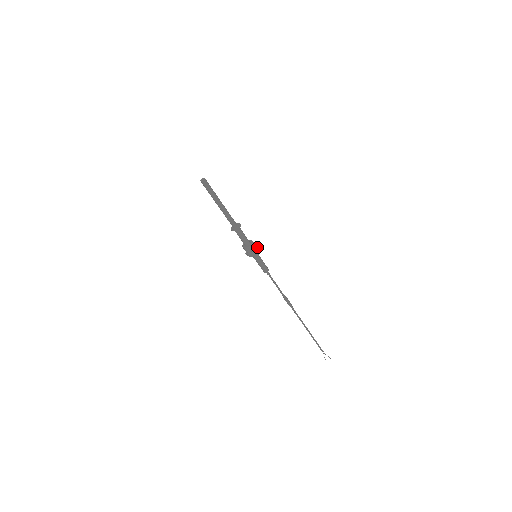
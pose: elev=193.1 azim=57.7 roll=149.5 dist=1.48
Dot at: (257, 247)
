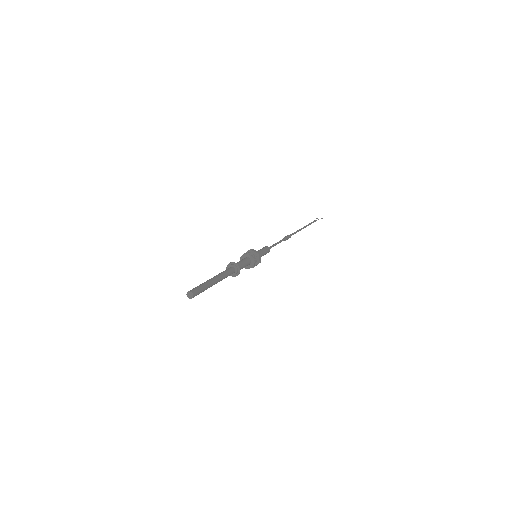
Dot at: (258, 256)
